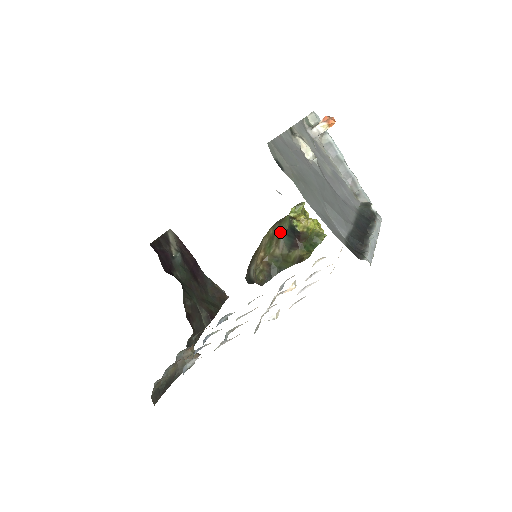
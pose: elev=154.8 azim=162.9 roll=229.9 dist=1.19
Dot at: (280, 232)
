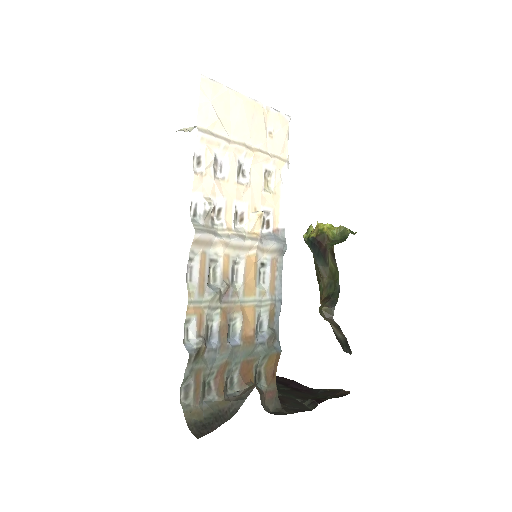
Dot at: (316, 266)
